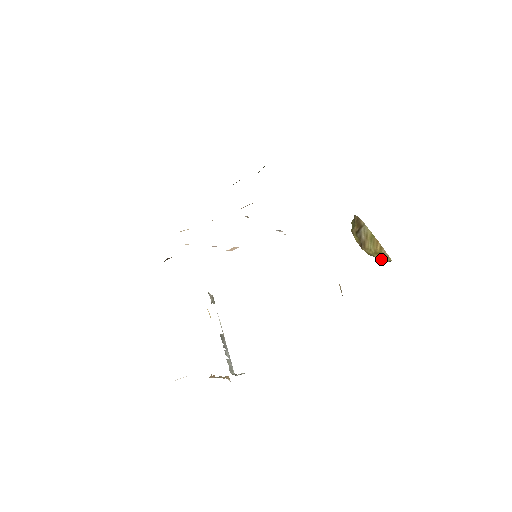
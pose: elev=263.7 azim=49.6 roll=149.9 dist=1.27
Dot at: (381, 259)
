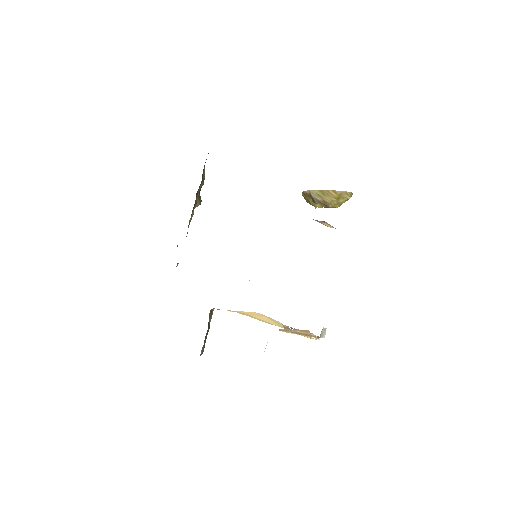
Dot at: (346, 199)
